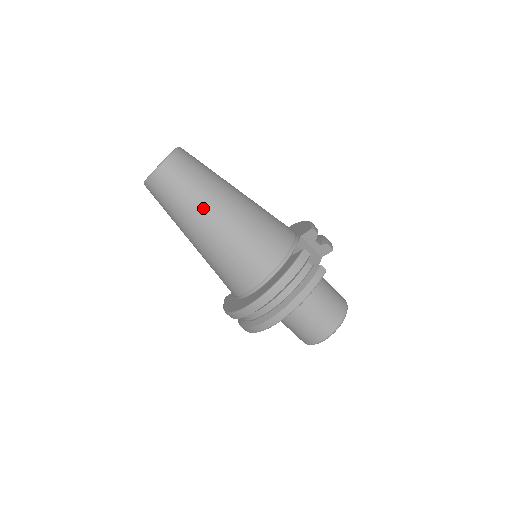
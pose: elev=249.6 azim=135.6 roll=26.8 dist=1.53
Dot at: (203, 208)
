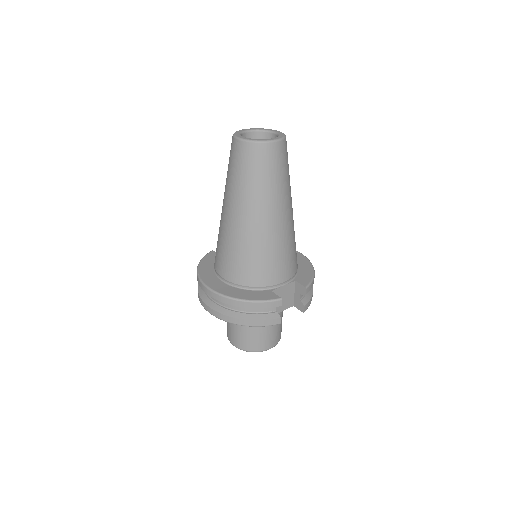
Dot at: (250, 201)
